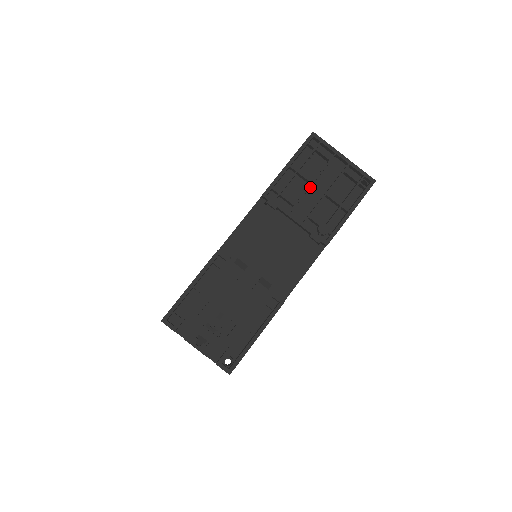
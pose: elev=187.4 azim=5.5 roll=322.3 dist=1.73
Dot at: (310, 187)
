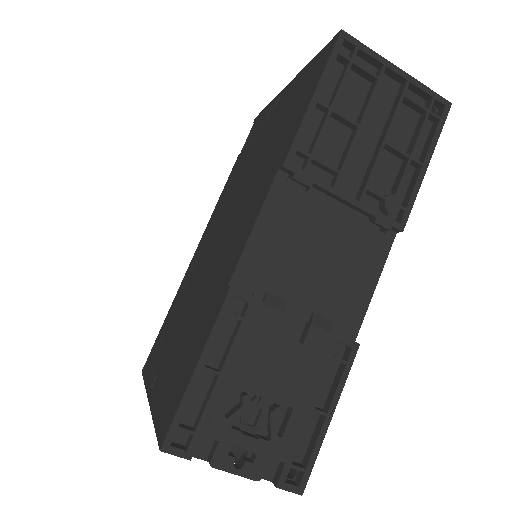
Dot at: (354, 134)
